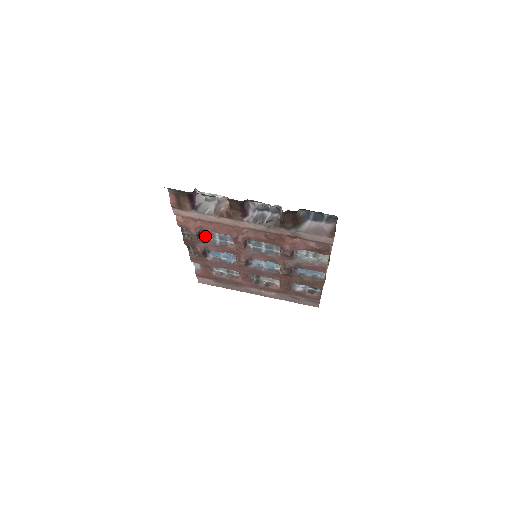
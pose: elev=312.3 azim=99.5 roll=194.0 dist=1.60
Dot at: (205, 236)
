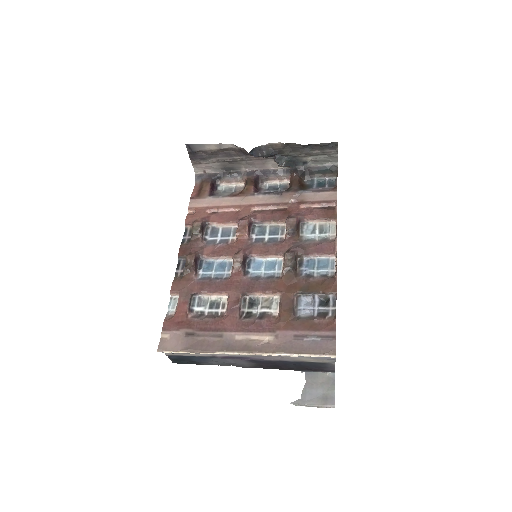
Dot at: (207, 237)
